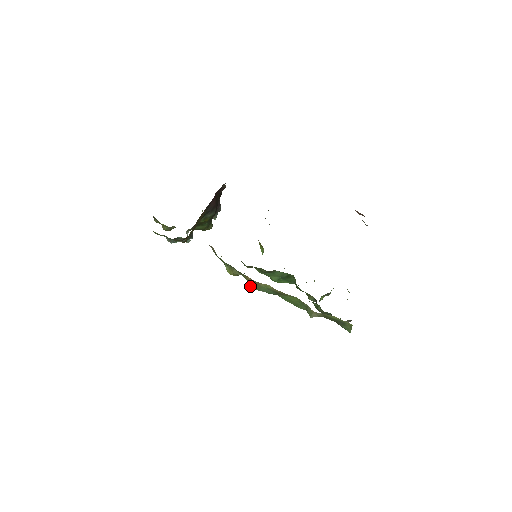
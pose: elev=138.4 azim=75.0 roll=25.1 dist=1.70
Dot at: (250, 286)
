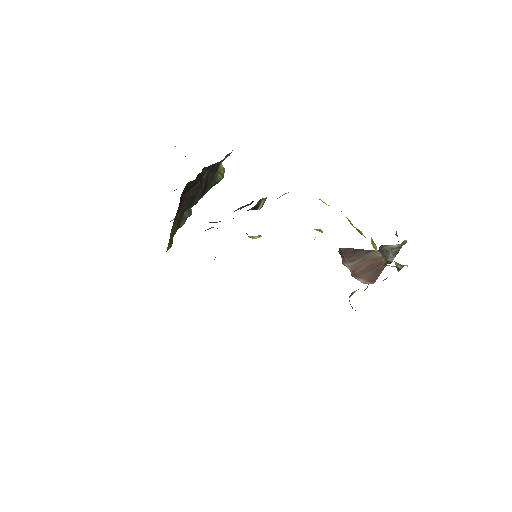
Dot at: occluded
